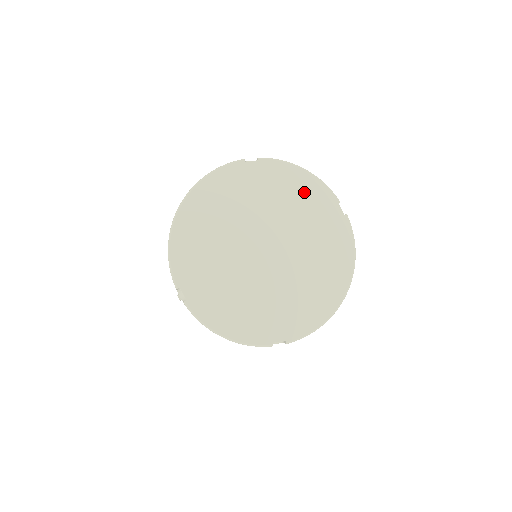
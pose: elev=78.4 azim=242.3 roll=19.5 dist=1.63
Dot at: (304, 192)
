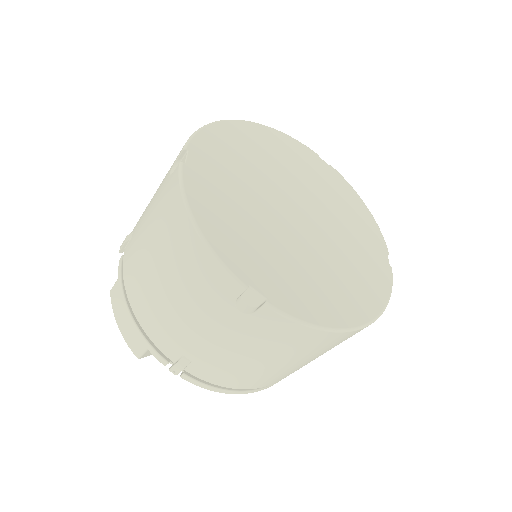
Dot at: (359, 217)
